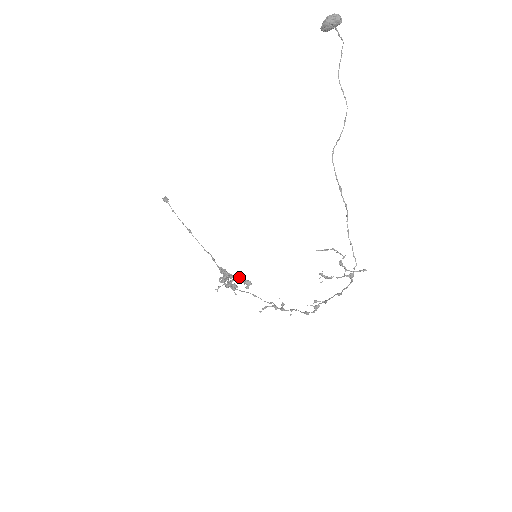
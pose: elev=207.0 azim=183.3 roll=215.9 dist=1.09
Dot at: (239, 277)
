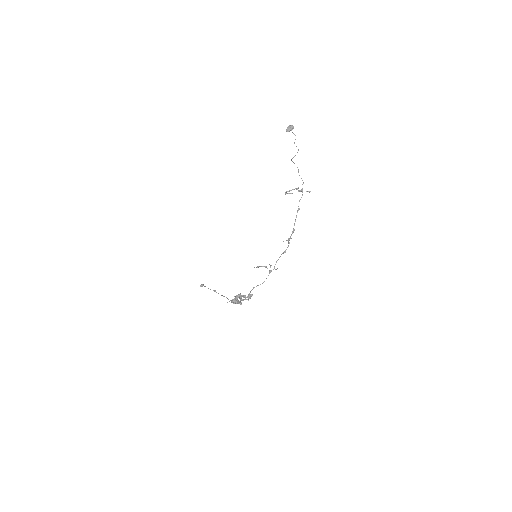
Dot at: (245, 295)
